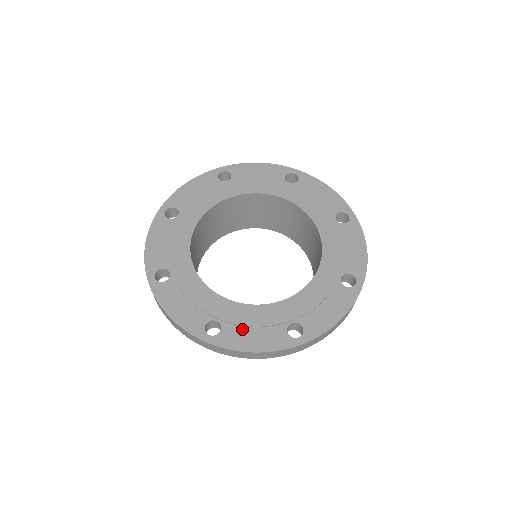
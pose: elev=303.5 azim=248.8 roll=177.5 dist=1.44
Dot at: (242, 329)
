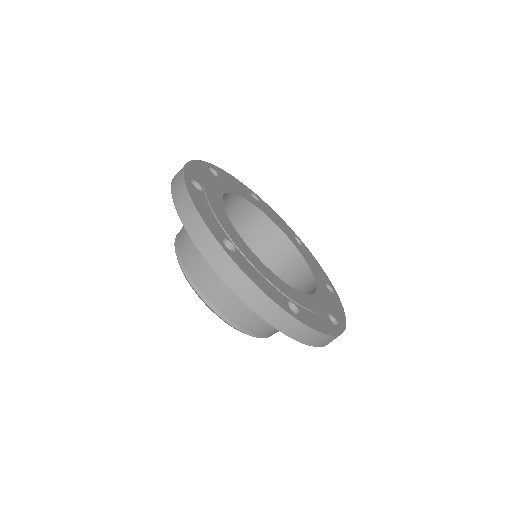
Dot at: (310, 313)
